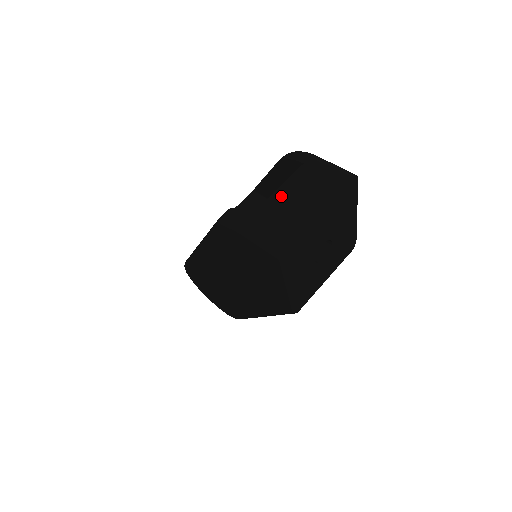
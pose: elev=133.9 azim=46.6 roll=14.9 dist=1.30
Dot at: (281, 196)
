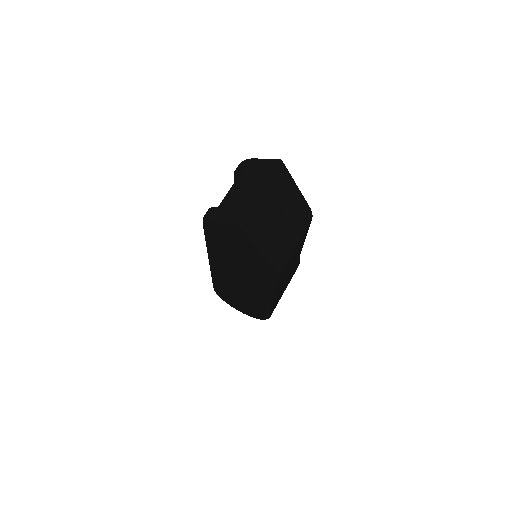
Dot at: (234, 189)
